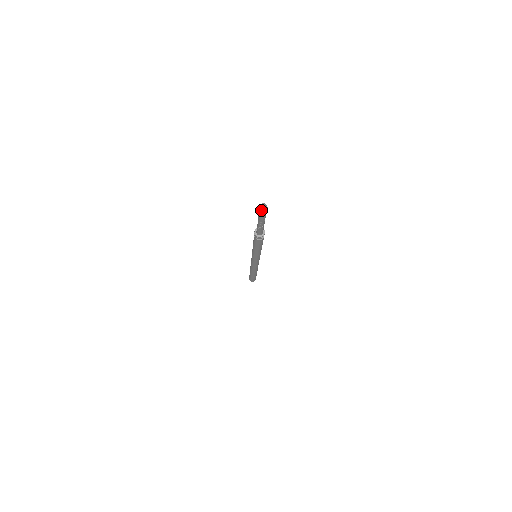
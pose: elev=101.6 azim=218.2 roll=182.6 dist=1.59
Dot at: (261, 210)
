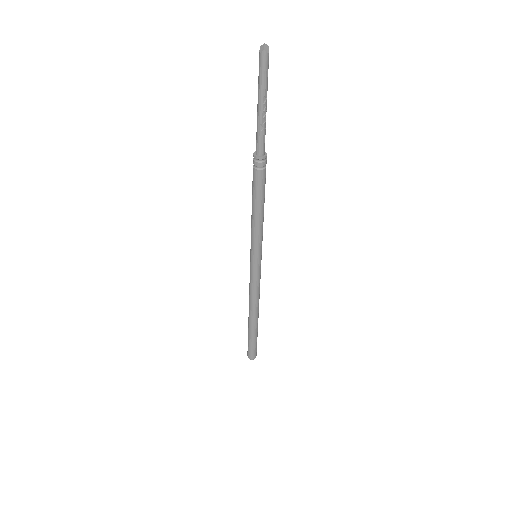
Dot at: (265, 54)
